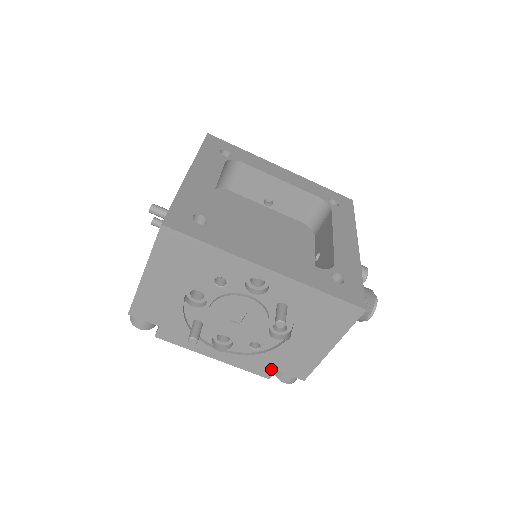
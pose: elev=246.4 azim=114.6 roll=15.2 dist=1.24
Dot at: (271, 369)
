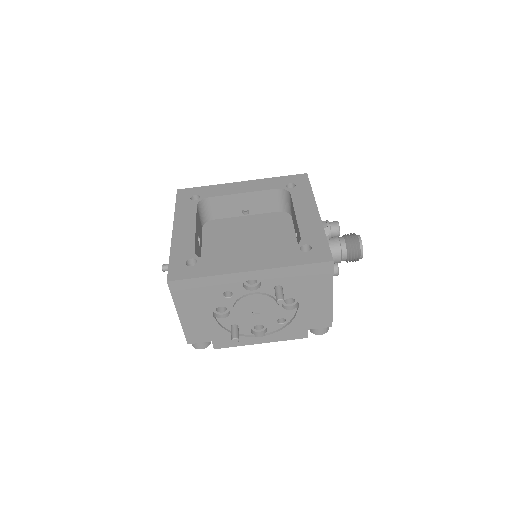
Dot at: (304, 331)
